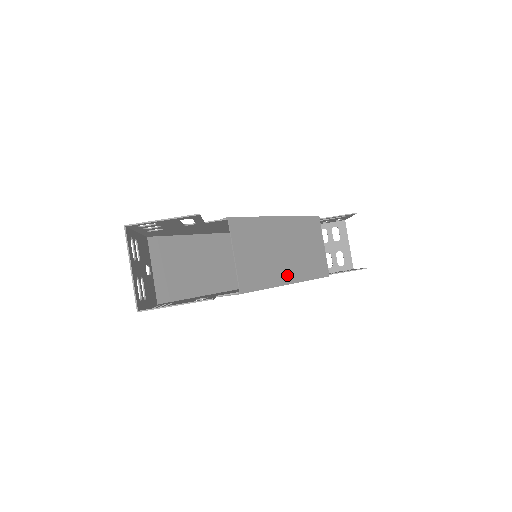
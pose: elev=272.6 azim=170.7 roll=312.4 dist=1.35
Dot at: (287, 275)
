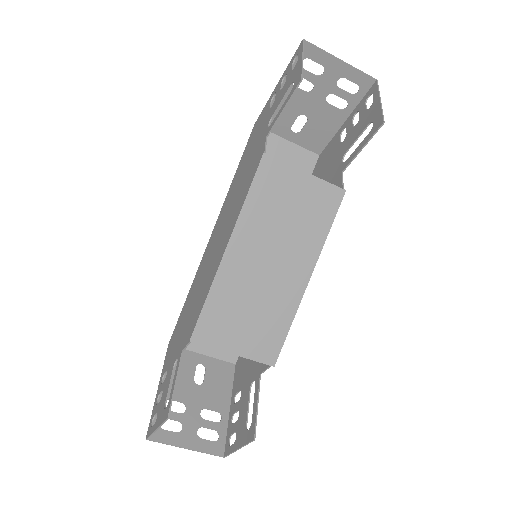
Dot at: (297, 279)
